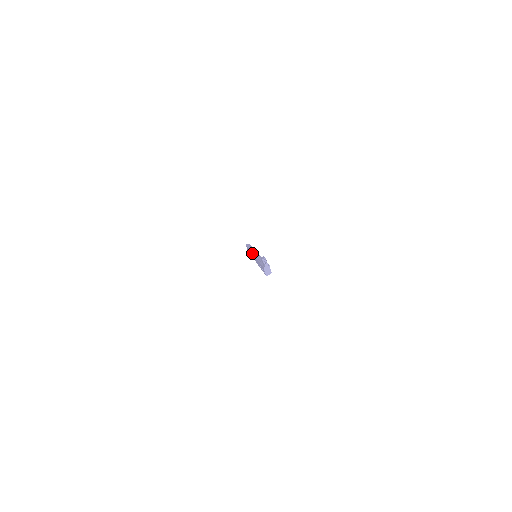
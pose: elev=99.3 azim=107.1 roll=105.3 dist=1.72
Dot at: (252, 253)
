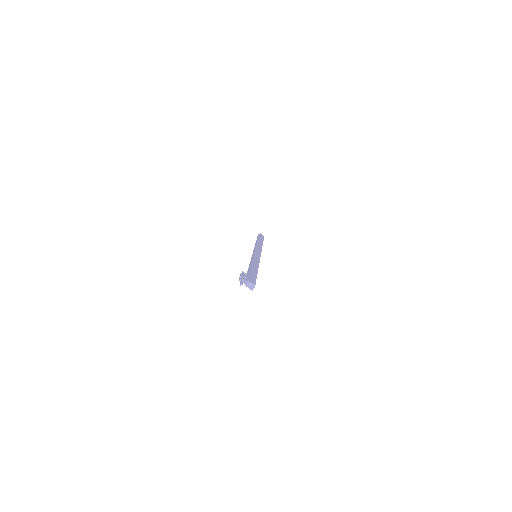
Dot at: occluded
